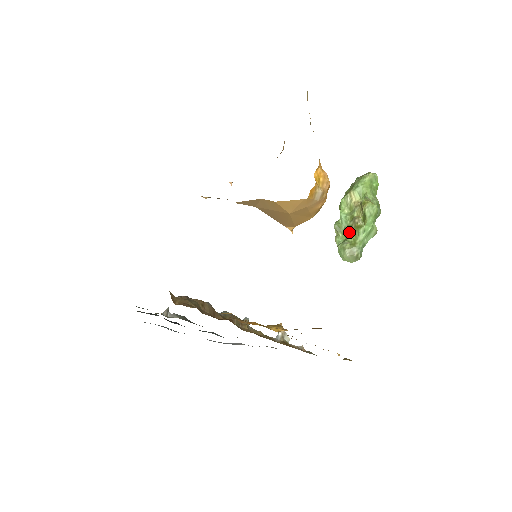
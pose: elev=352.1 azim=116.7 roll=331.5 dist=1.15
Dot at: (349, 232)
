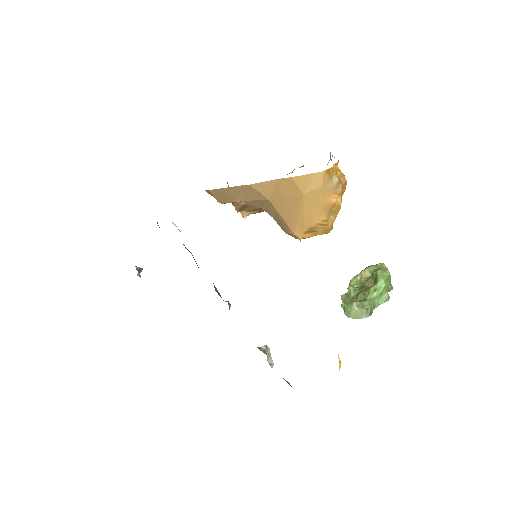
Dot at: (358, 295)
